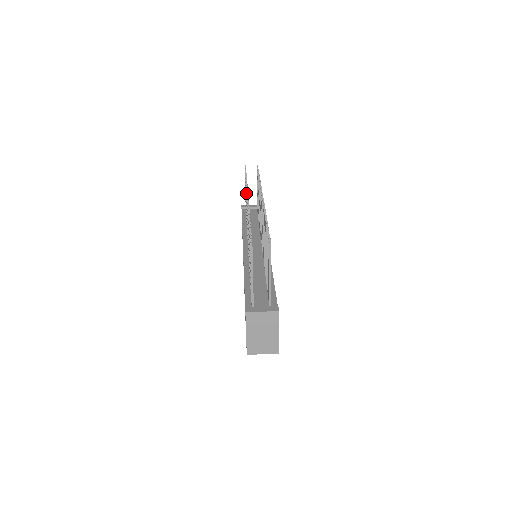
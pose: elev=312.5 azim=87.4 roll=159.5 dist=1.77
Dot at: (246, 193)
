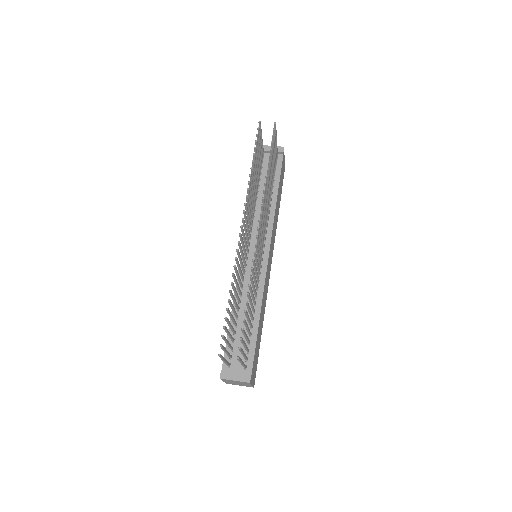
Dot at: occluded
